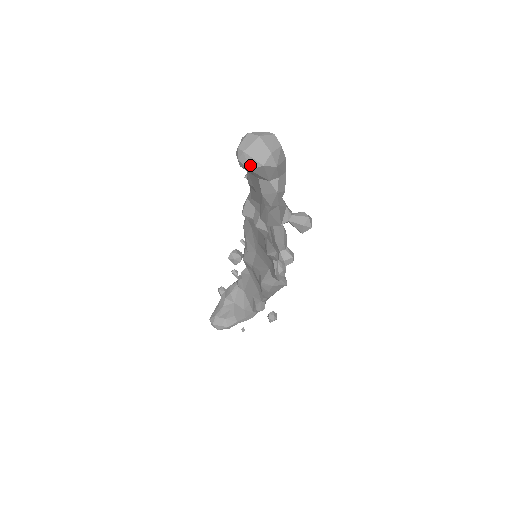
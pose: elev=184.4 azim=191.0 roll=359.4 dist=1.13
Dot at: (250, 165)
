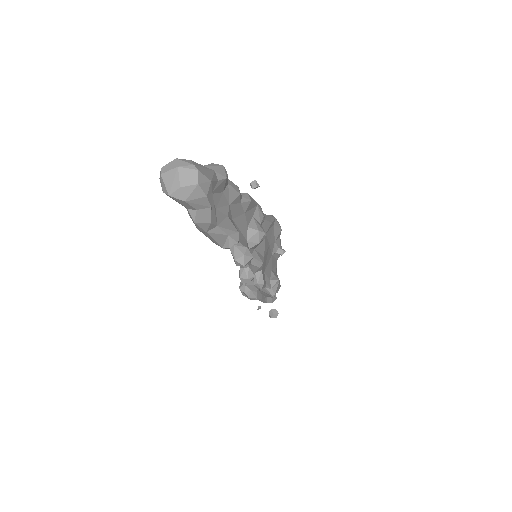
Dot at: (163, 189)
